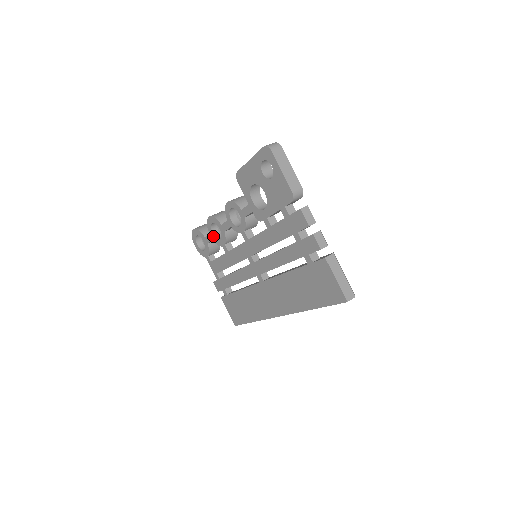
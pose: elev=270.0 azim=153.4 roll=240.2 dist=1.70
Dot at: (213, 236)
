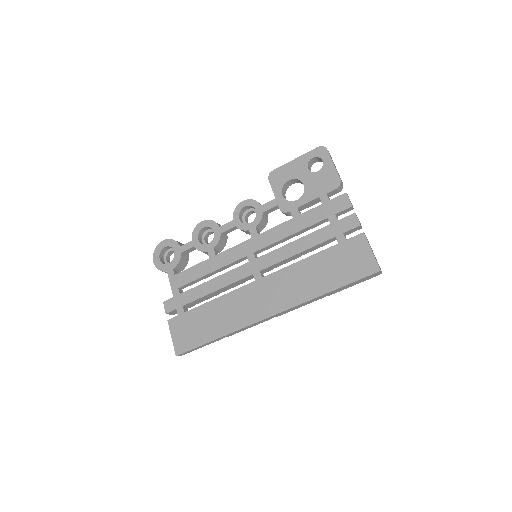
Dot at: (197, 242)
